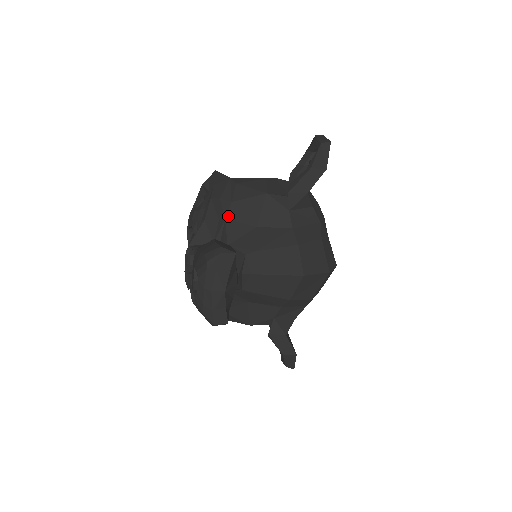
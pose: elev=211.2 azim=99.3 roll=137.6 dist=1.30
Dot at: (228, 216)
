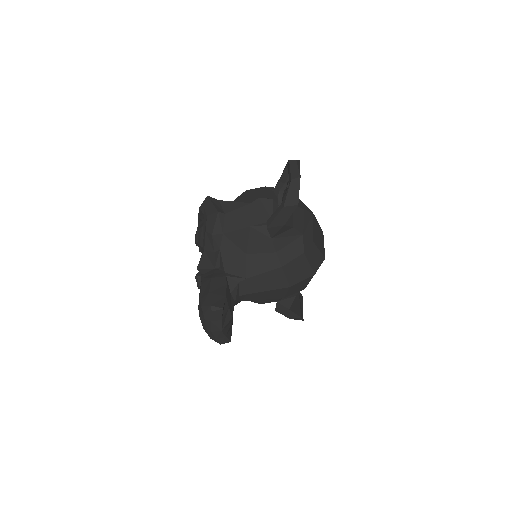
Dot at: (222, 246)
